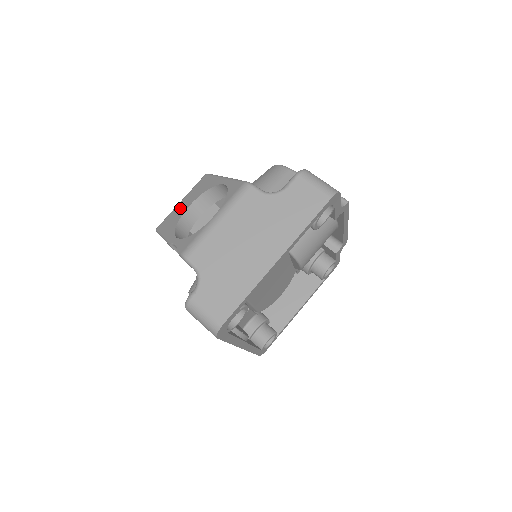
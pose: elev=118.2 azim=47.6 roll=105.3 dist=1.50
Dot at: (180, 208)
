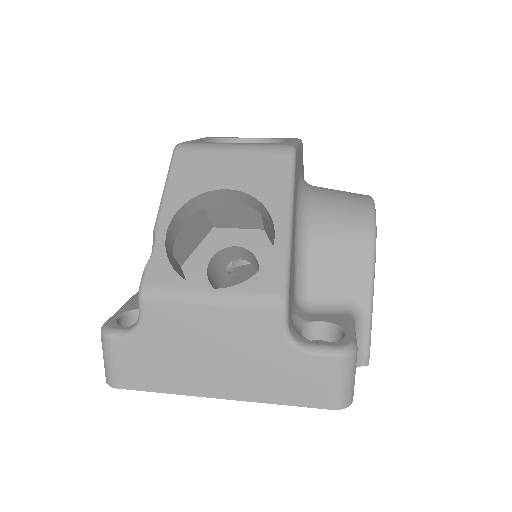
Dot at: (218, 168)
